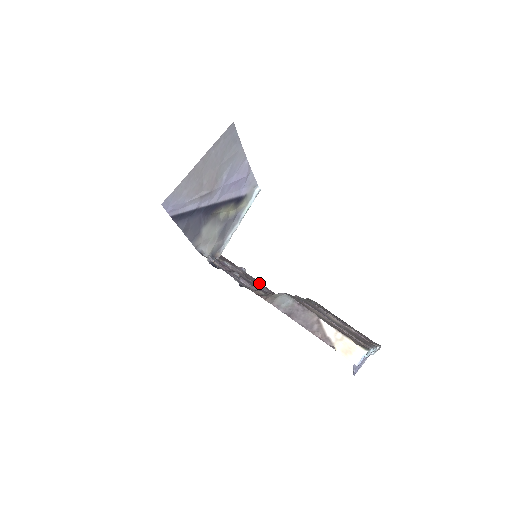
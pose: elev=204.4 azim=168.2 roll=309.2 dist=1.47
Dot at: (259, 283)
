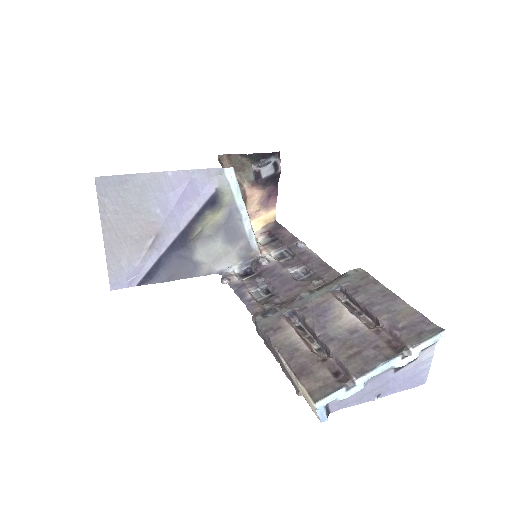
Dot at: (310, 261)
